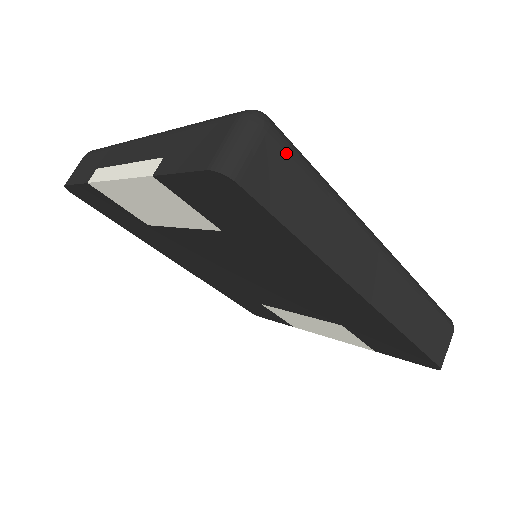
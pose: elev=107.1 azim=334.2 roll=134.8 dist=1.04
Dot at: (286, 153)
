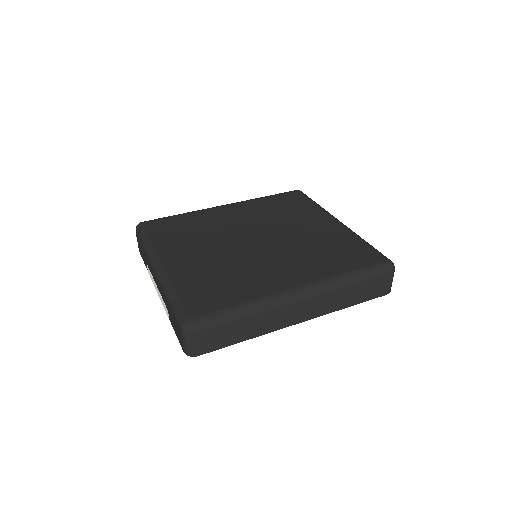
Dot at: (211, 329)
